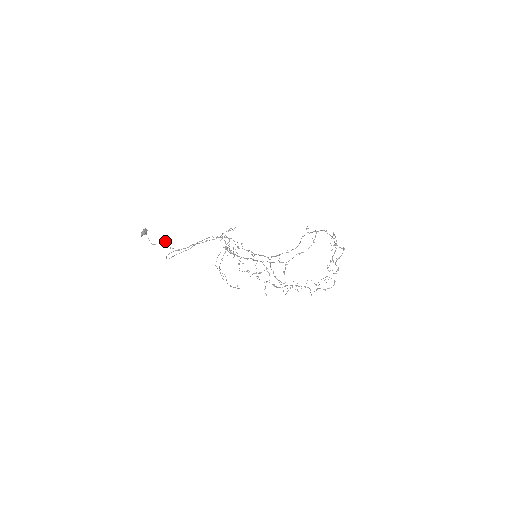
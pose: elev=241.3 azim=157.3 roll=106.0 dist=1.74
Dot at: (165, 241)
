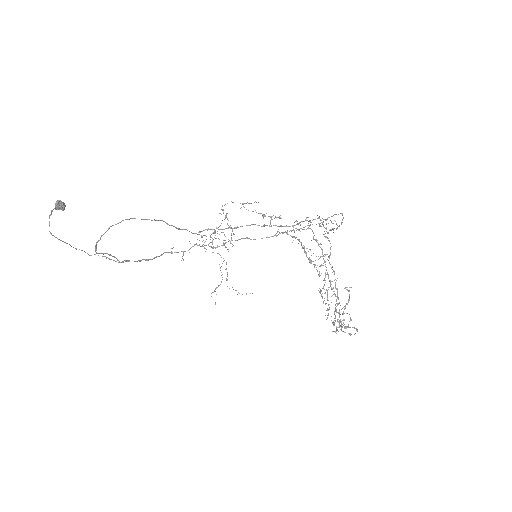
Dot at: occluded
